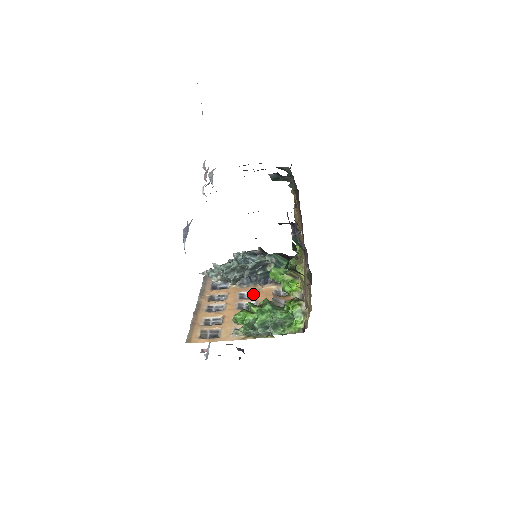
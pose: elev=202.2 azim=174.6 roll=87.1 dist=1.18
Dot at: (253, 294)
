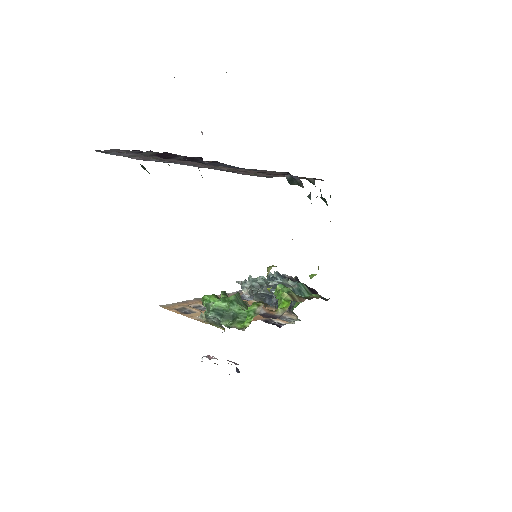
Dot at: occluded
